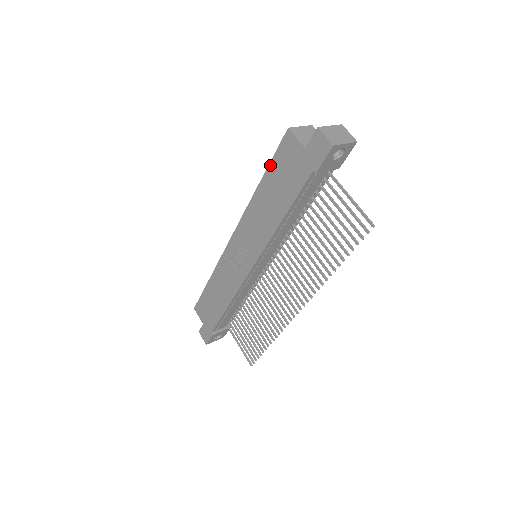
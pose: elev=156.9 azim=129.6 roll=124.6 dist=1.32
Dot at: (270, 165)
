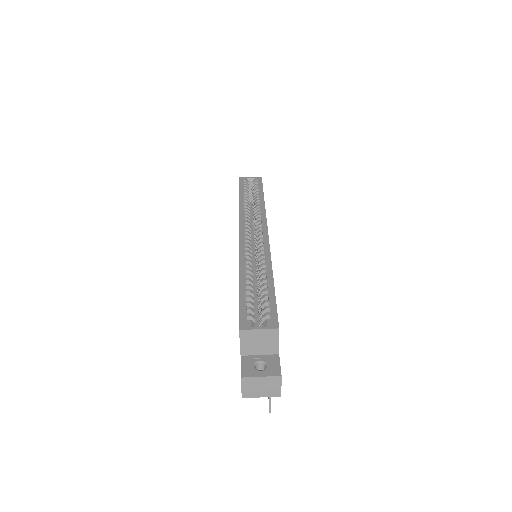
Dot at: (239, 298)
